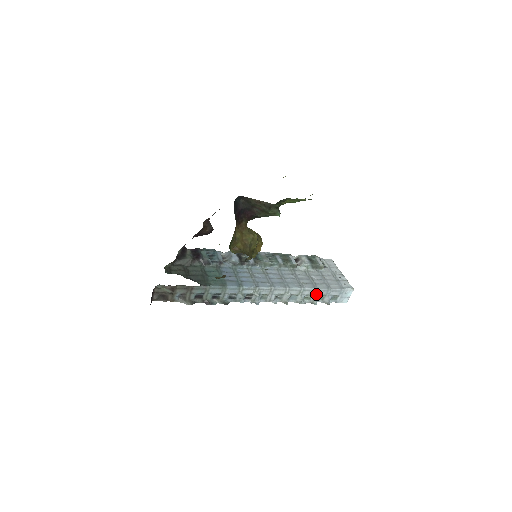
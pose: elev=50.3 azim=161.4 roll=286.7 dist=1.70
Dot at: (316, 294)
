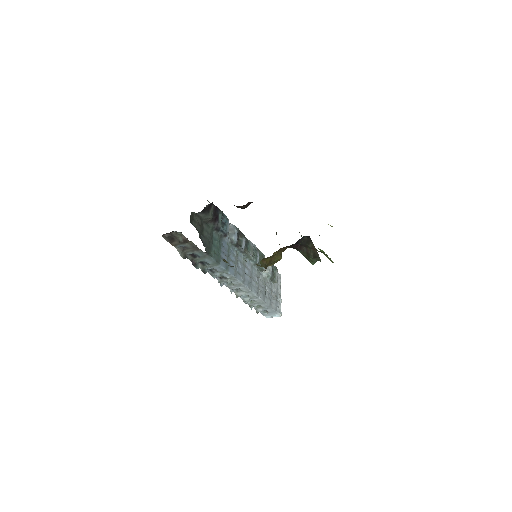
Dot at: (259, 303)
